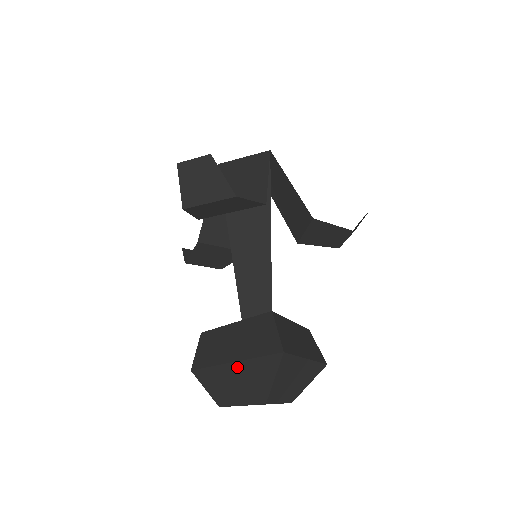
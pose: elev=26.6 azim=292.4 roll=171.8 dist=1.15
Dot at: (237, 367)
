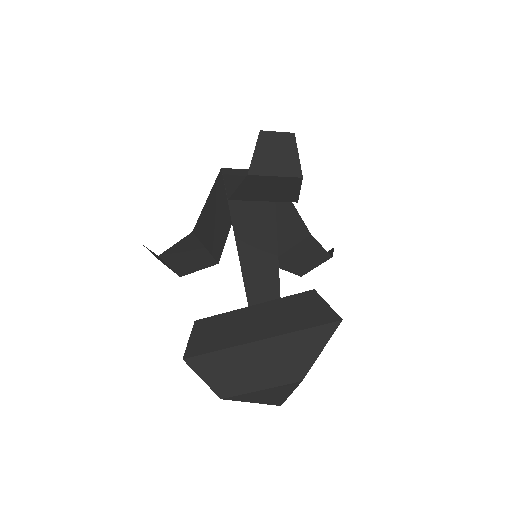
Dot at: (268, 344)
